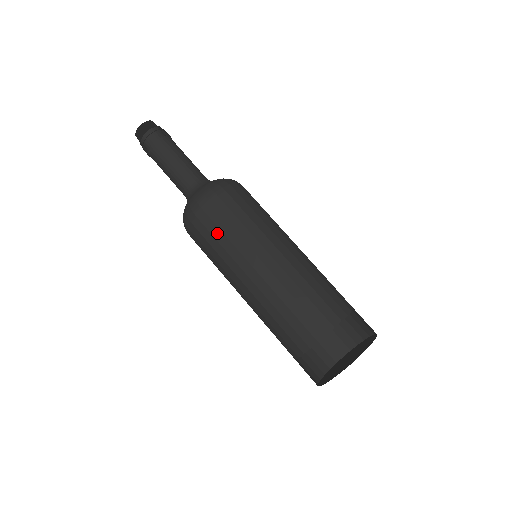
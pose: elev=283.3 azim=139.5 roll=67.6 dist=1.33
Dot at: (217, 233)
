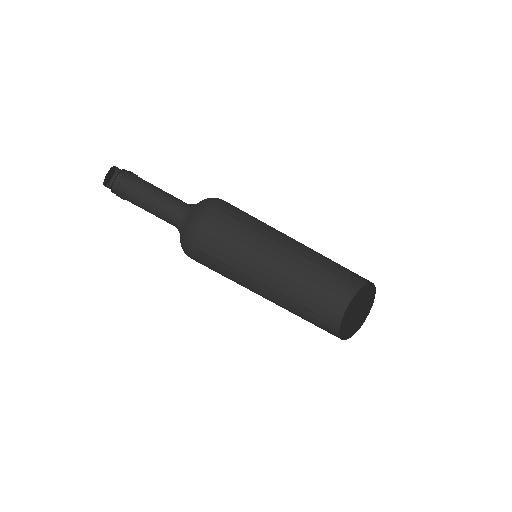
Dot at: (234, 233)
